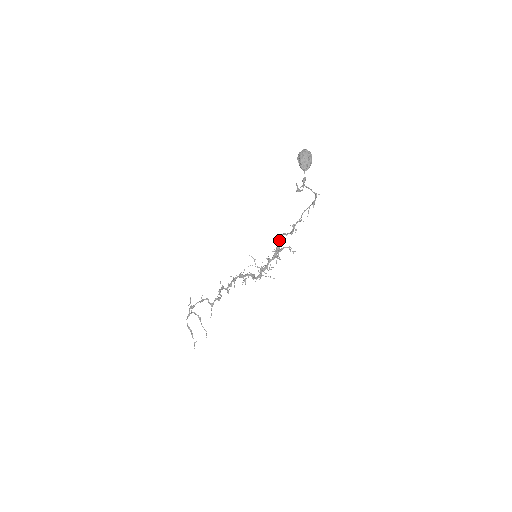
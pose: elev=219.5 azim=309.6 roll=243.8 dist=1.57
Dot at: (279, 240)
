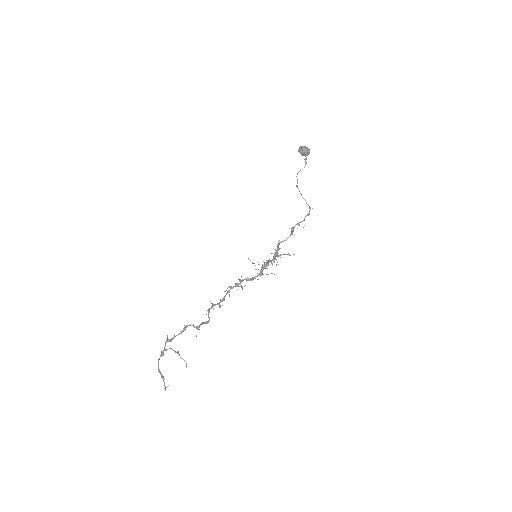
Dot at: (279, 243)
